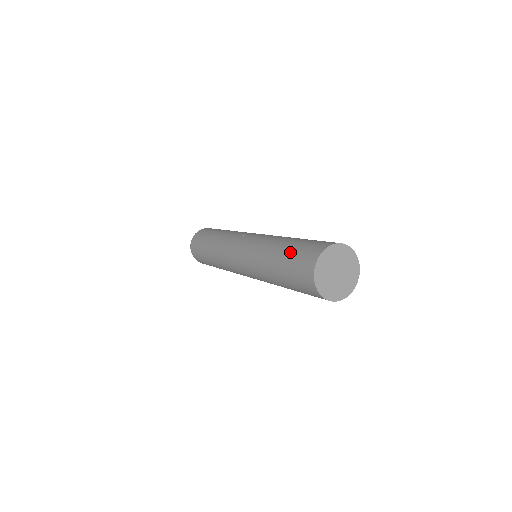
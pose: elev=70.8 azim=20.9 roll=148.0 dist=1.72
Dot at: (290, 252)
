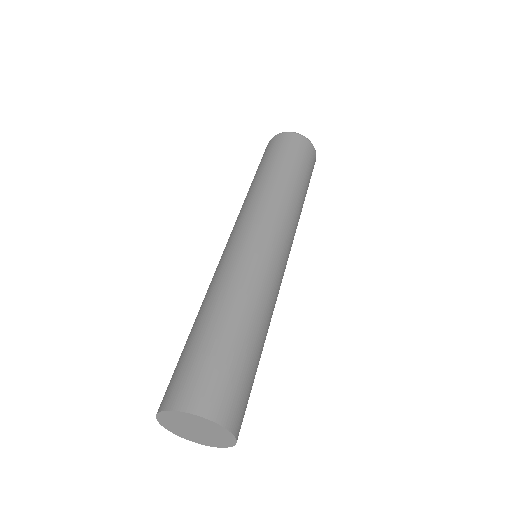
Dot at: (204, 346)
